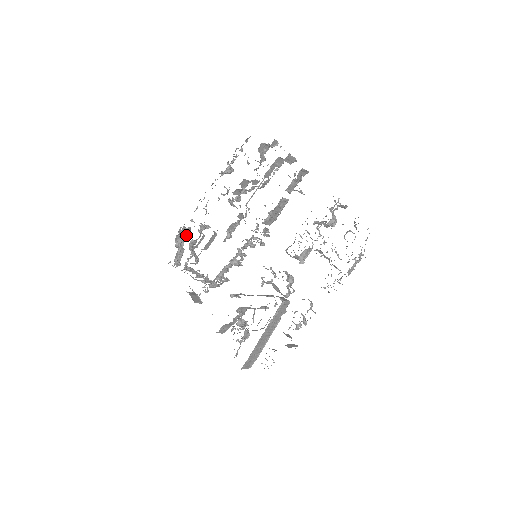
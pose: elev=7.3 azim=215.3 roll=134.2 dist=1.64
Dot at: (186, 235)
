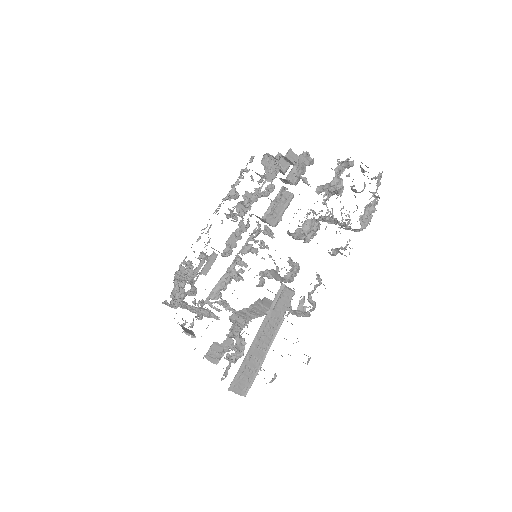
Dot at: occluded
